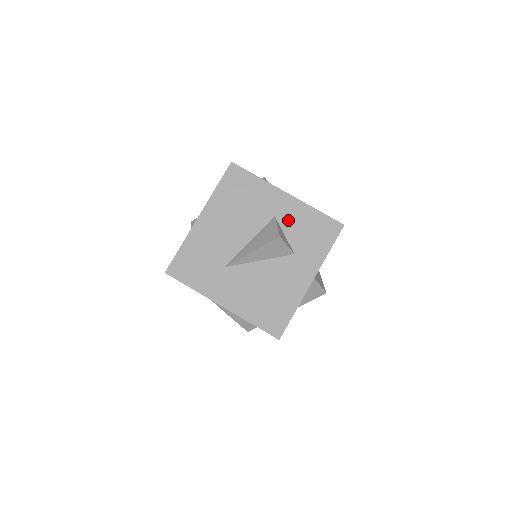
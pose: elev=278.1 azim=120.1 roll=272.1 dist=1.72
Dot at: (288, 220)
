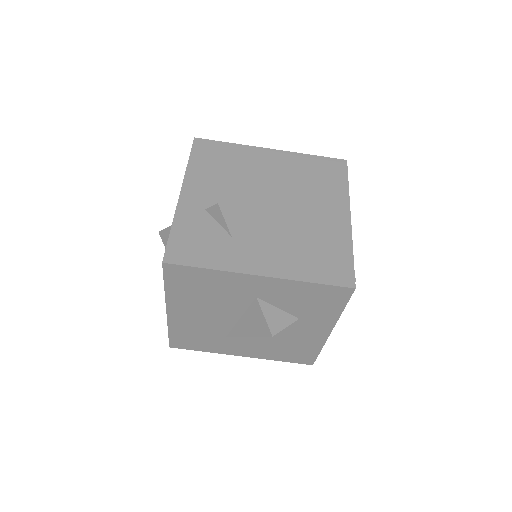
Dot at: (275, 297)
